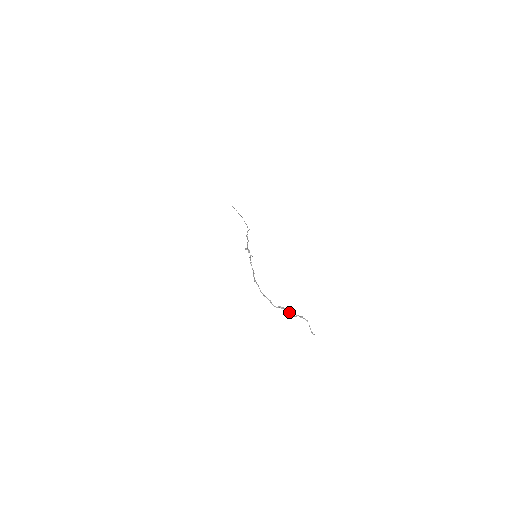
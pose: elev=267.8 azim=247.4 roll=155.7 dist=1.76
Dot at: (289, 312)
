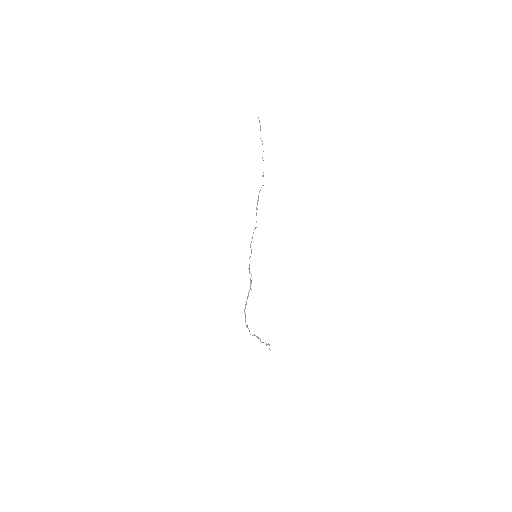
Dot at: (260, 340)
